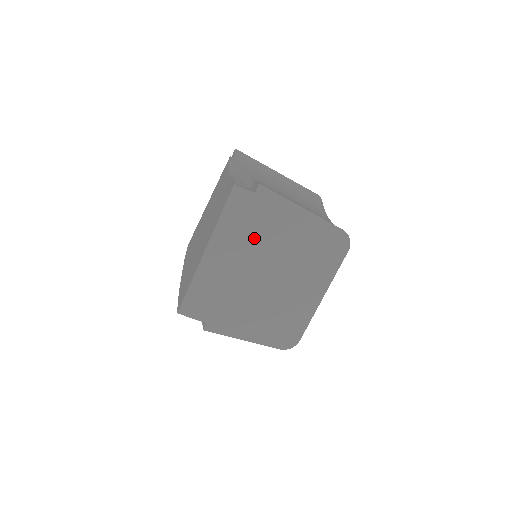
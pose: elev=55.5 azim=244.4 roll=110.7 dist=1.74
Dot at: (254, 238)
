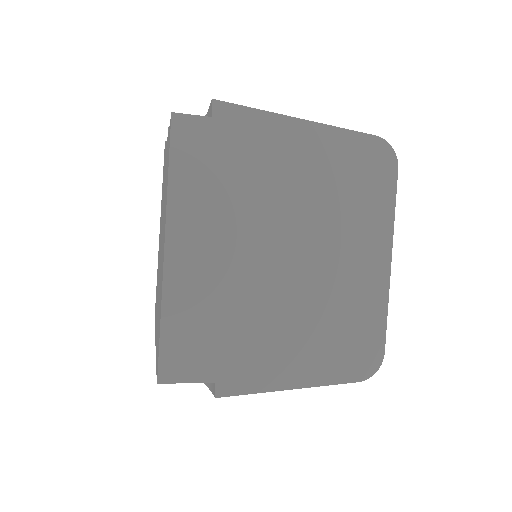
Dot at: (240, 197)
